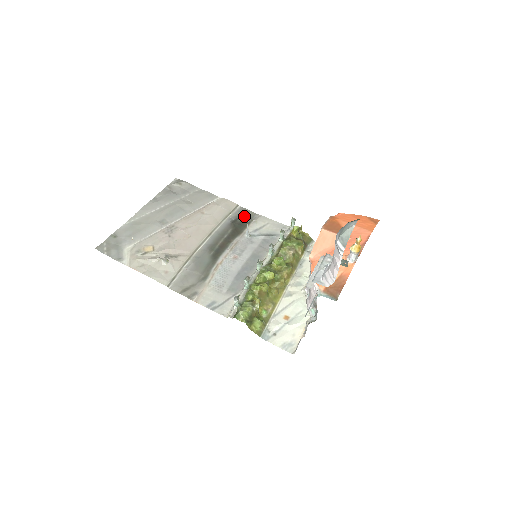
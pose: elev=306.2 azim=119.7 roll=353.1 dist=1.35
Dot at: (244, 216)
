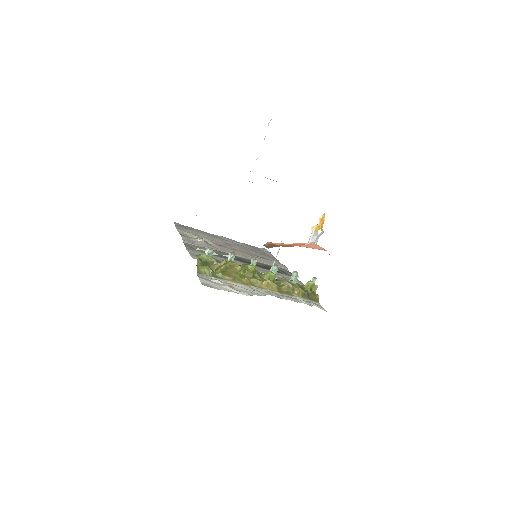
Dot at: (284, 272)
